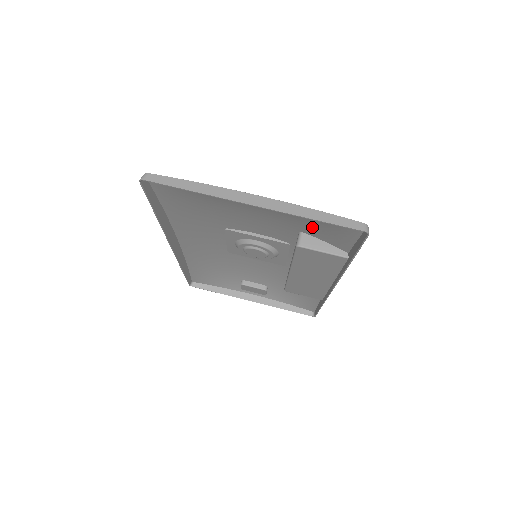
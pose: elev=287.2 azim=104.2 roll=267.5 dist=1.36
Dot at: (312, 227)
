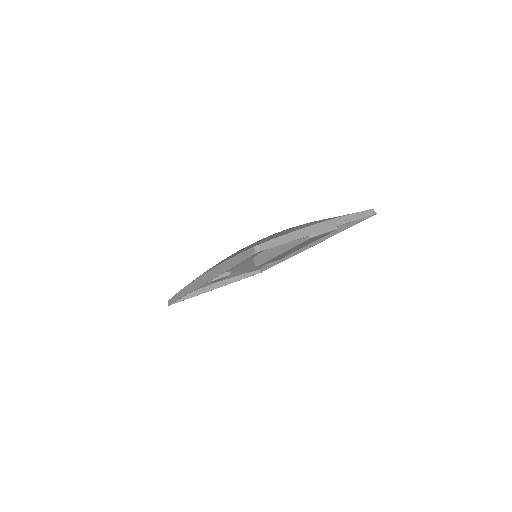
Dot at: occluded
